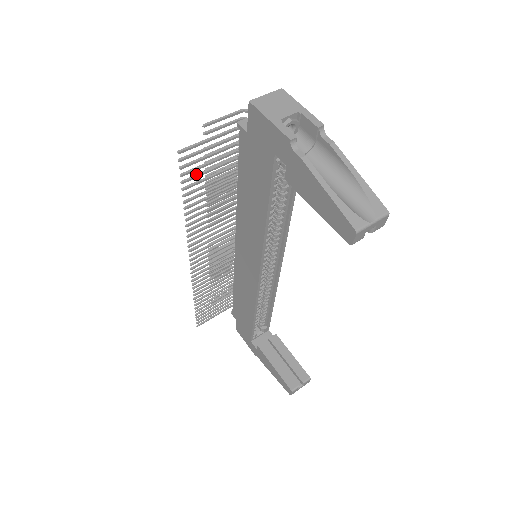
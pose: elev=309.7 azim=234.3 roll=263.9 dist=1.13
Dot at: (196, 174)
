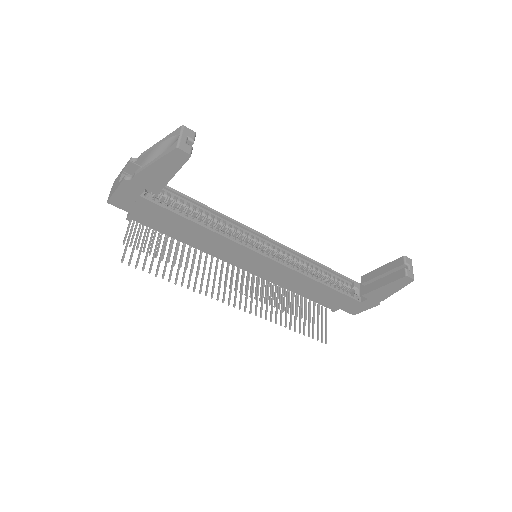
Dot at: (151, 262)
